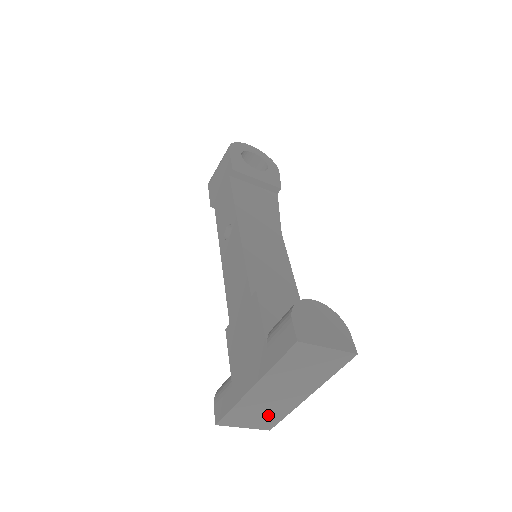
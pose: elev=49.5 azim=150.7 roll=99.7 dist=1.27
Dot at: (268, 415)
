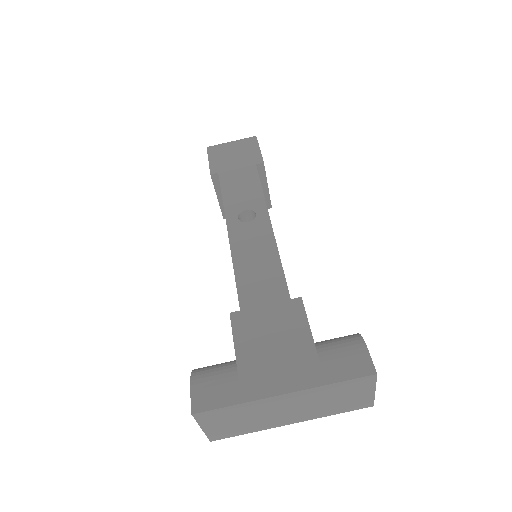
Dot at: (239, 426)
